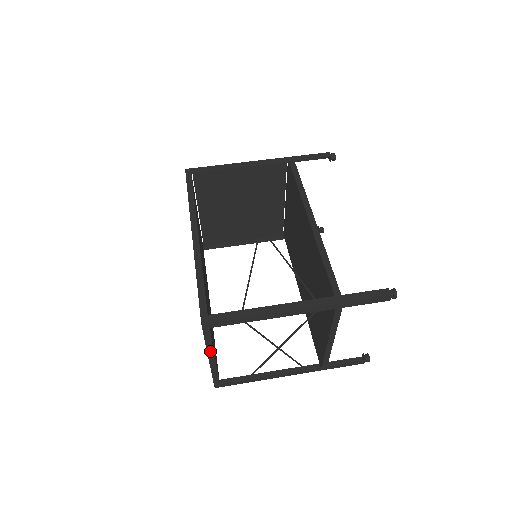
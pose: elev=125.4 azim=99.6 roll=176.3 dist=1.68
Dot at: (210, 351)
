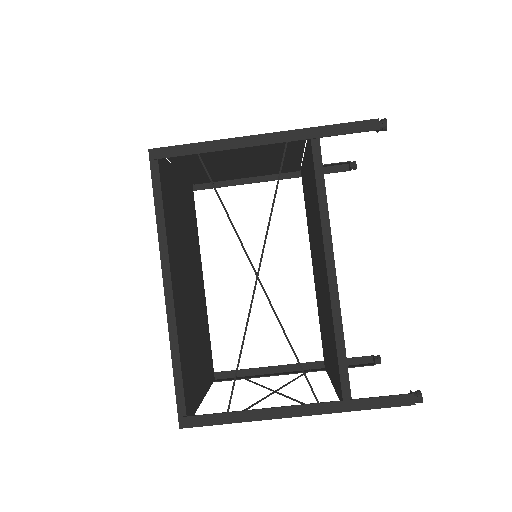
Dot at: occluded
